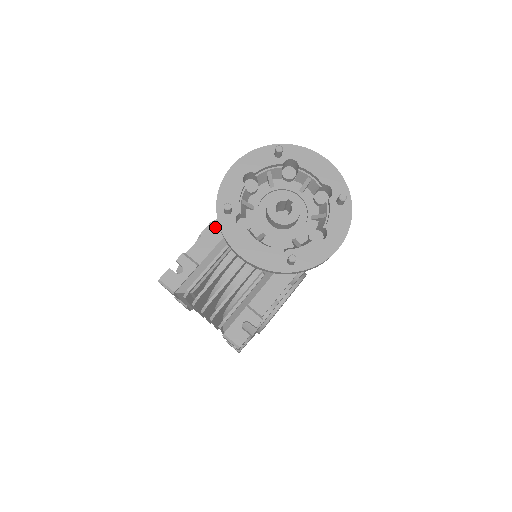
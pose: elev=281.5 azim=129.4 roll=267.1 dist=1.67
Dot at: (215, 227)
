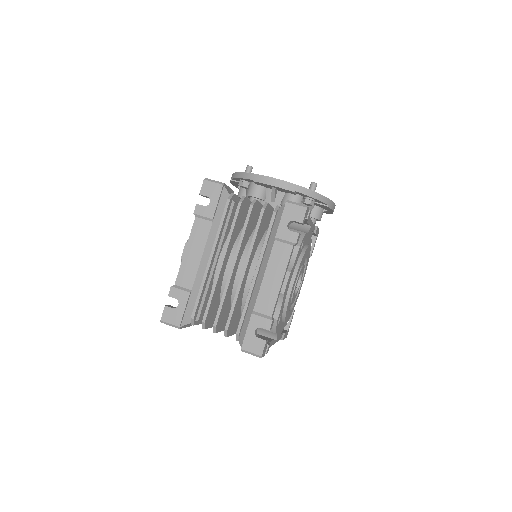
Dot at: occluded
